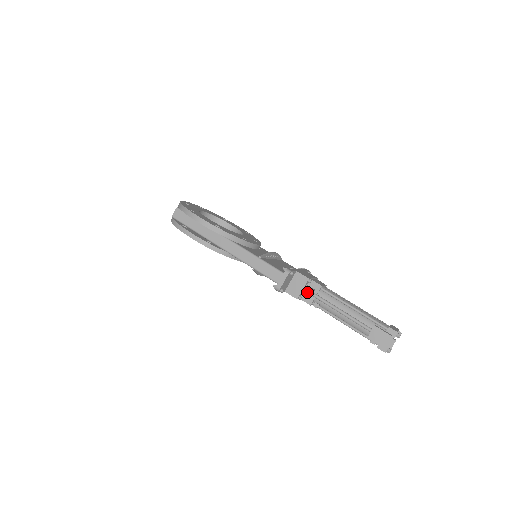
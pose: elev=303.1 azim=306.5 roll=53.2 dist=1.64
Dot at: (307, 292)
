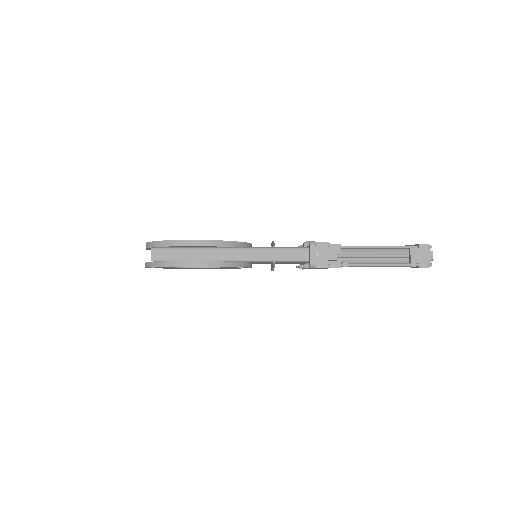
Dot at: (332, 256)
